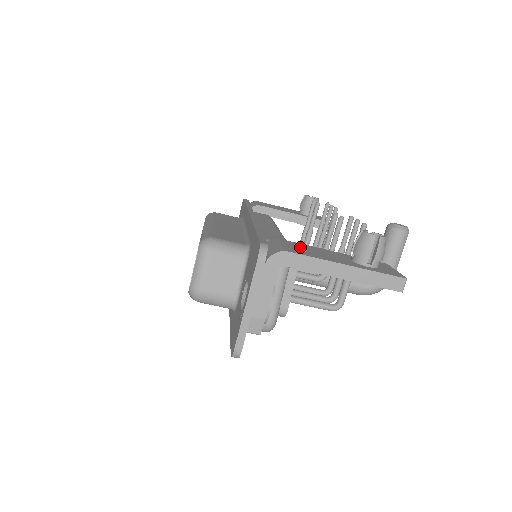
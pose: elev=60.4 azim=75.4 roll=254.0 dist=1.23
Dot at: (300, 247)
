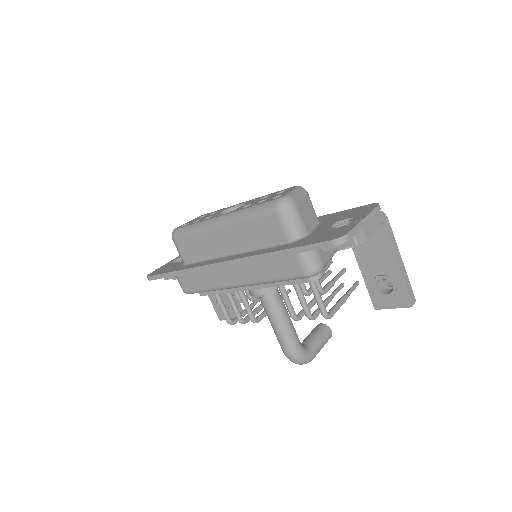
Dot at: occluded
